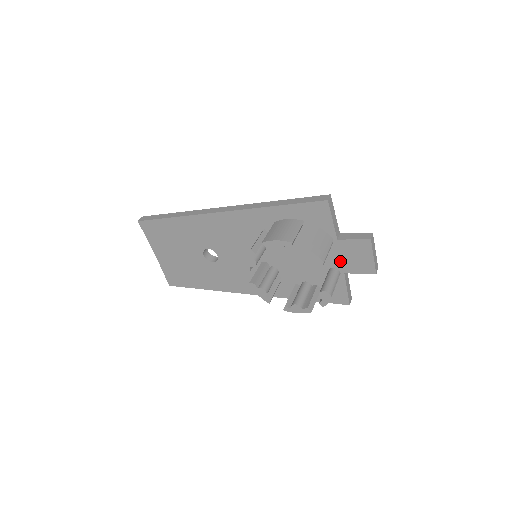
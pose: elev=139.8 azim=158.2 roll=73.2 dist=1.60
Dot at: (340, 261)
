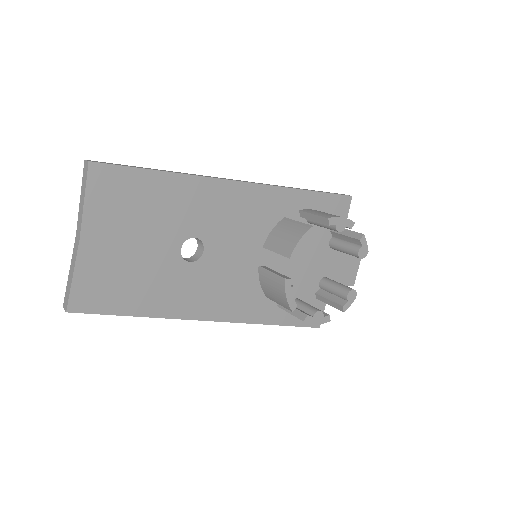
Dot at: (334, 269)
